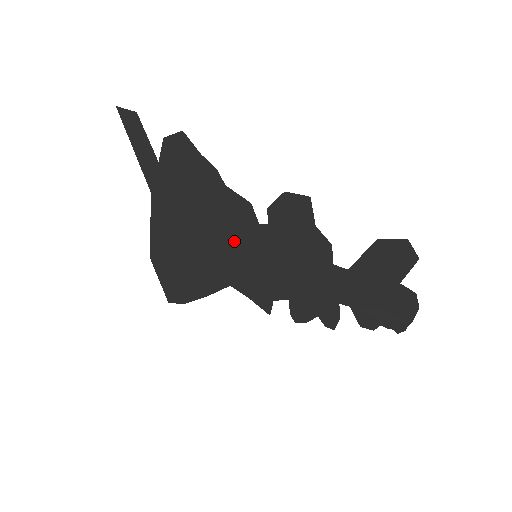
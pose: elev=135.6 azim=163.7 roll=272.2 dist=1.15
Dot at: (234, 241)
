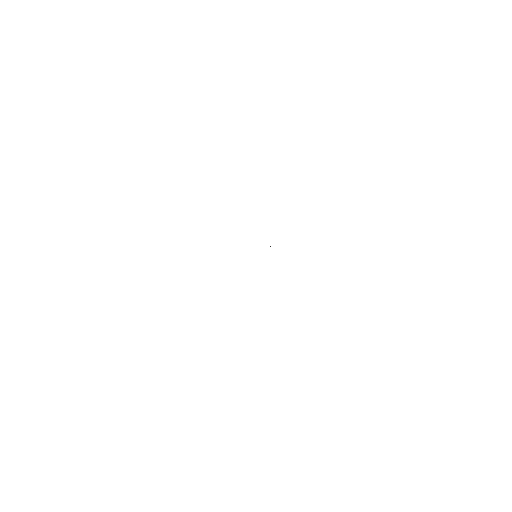
Dot at: occluded
